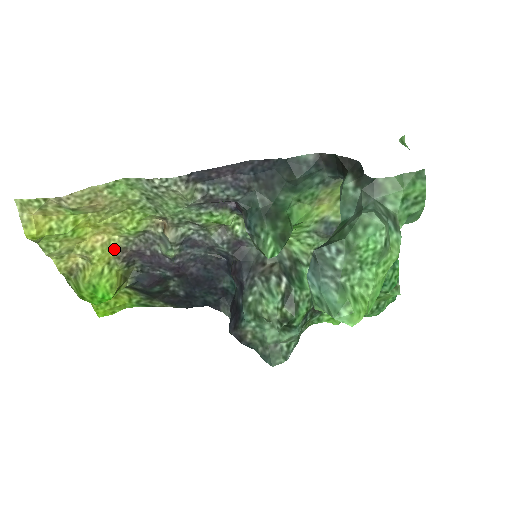
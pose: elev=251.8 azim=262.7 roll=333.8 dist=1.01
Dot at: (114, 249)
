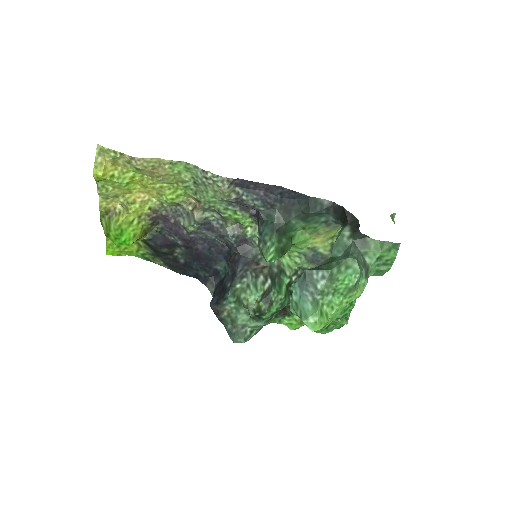
Dot at: (149, 208)
